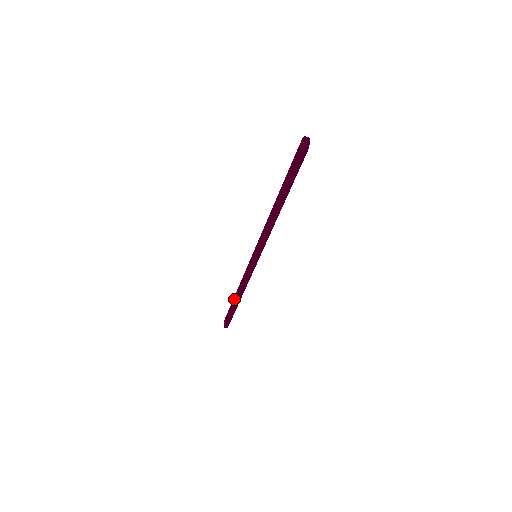
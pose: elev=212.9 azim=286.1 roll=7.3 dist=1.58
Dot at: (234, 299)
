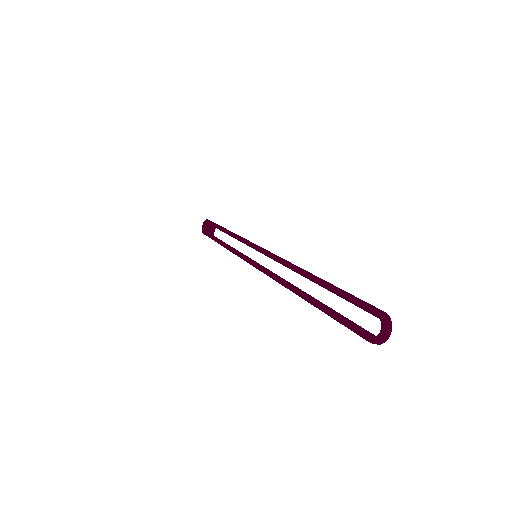
Dot at: (219, 229)
